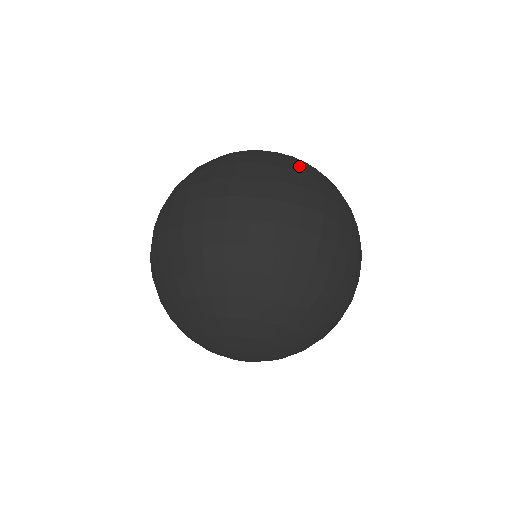
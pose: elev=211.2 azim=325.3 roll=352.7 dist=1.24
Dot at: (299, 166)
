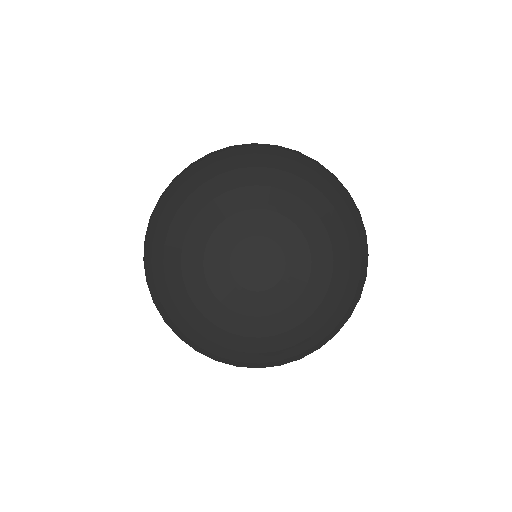
Dot at: occluded
